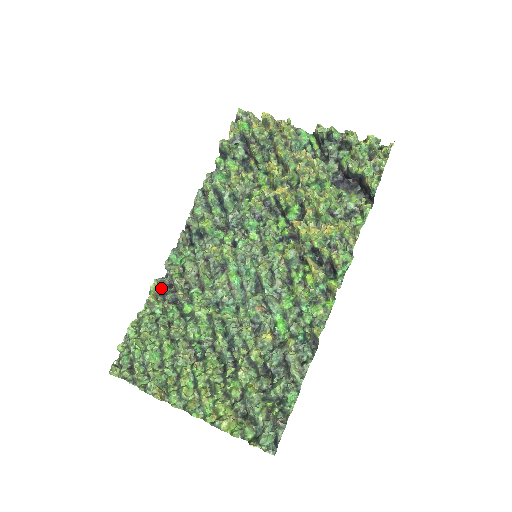
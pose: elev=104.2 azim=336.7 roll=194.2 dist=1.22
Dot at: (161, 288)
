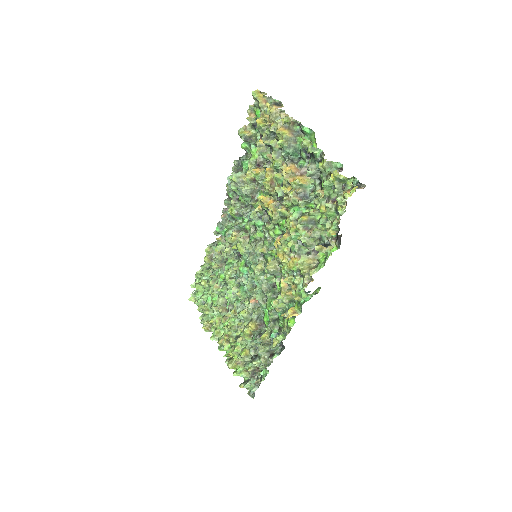
Dot at: occluded
